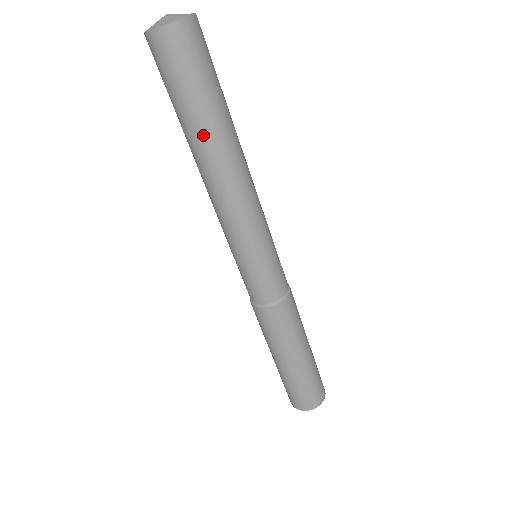
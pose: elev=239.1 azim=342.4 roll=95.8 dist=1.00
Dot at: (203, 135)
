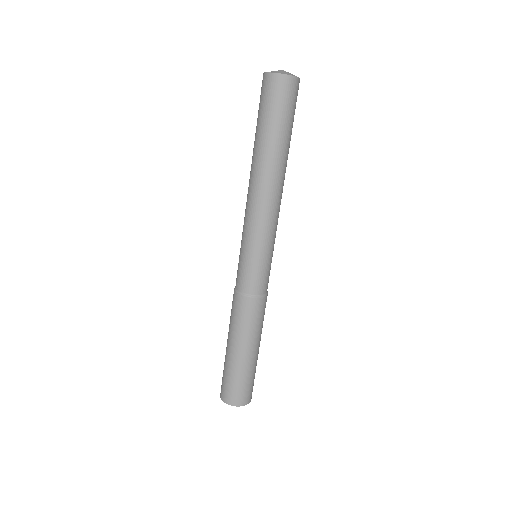
Dot at: (284, 152)
